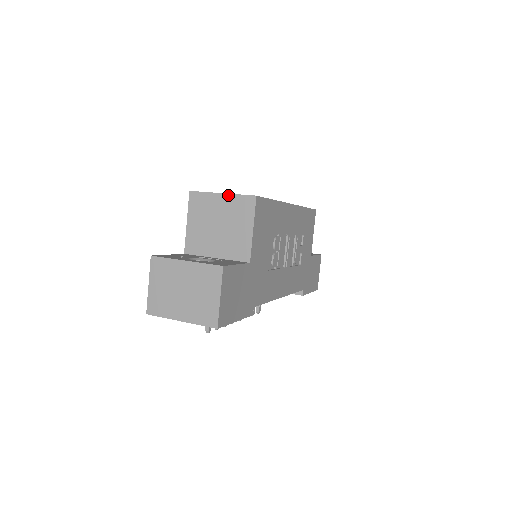
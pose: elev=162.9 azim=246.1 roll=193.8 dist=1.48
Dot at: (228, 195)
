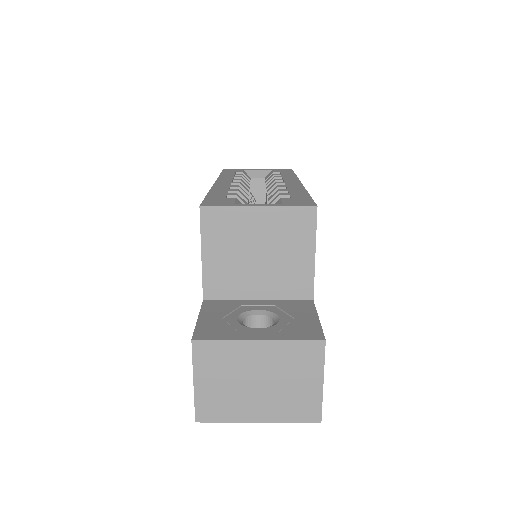
Dot at: (270, 208)
